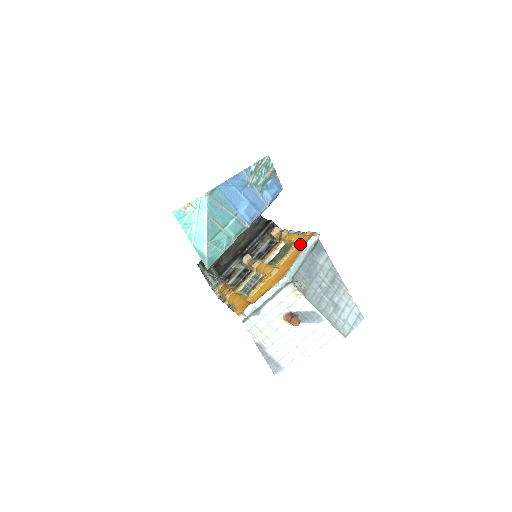
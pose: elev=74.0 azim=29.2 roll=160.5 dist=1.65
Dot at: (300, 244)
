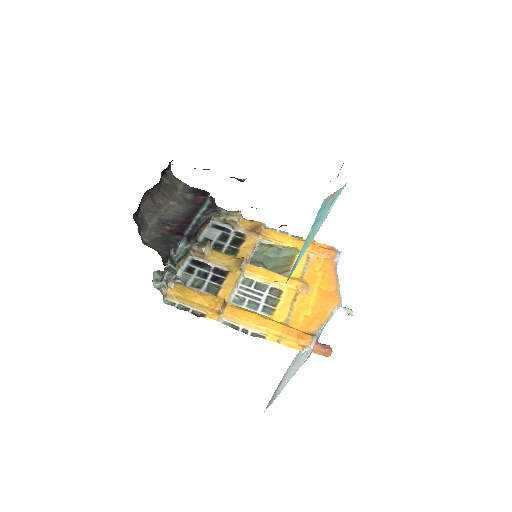
Dot at: (318, 256)
